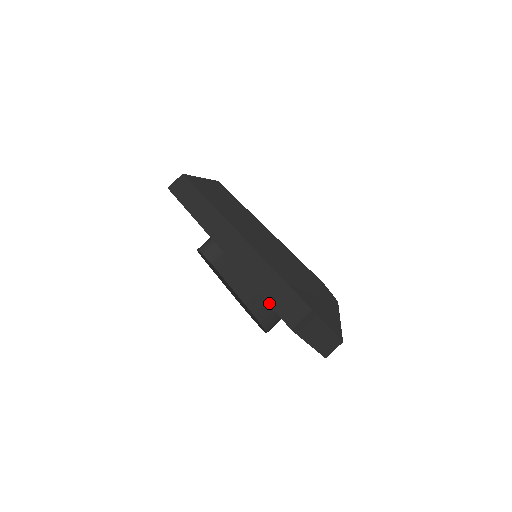
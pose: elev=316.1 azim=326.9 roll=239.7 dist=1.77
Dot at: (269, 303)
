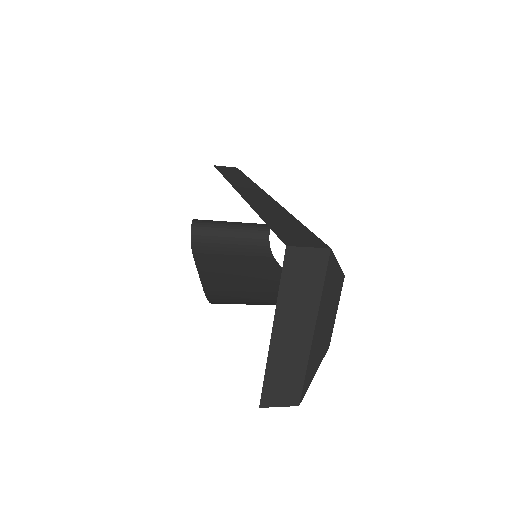
Dot at: (270, 226)
